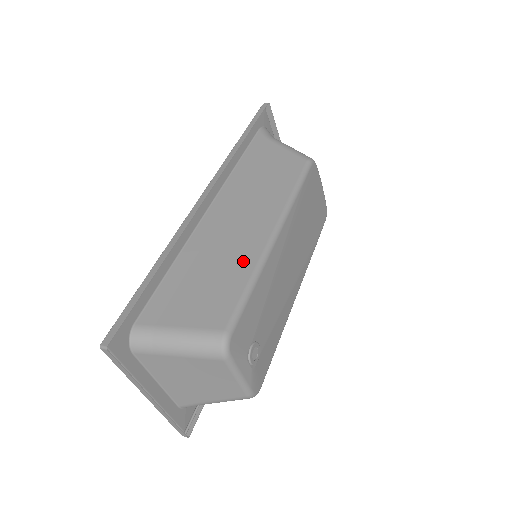
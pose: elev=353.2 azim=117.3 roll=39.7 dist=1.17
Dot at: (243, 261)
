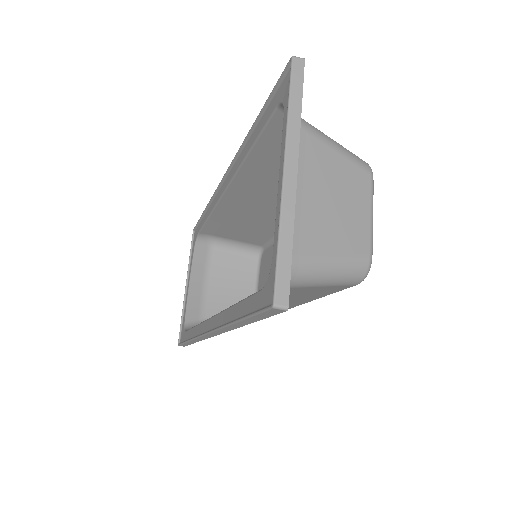
Dot at: occluded
